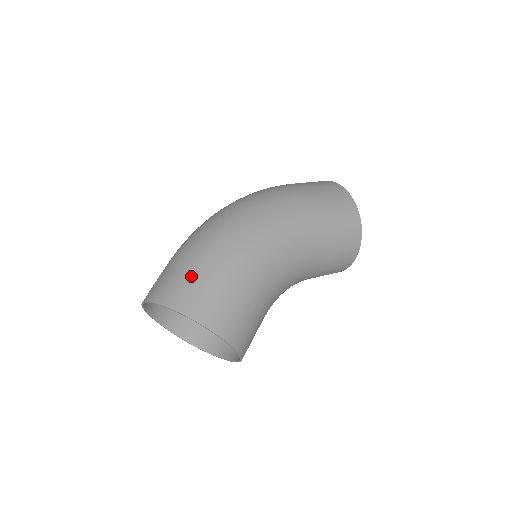
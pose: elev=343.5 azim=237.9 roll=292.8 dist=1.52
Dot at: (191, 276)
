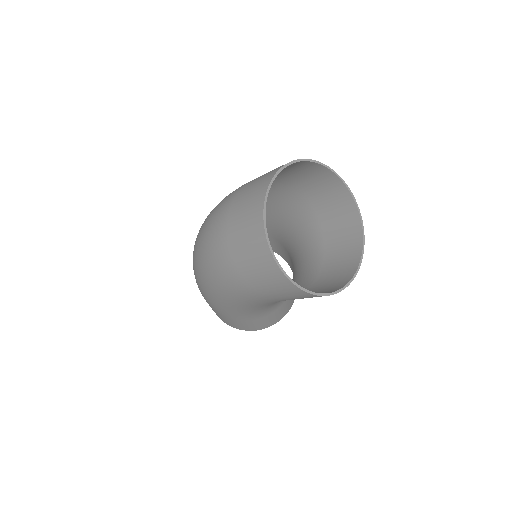
Dot at: occluded
